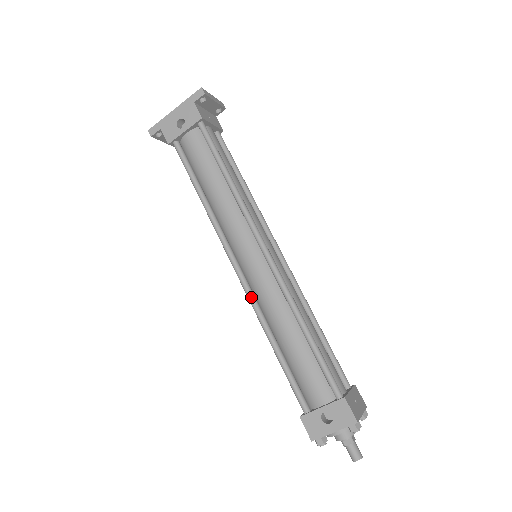
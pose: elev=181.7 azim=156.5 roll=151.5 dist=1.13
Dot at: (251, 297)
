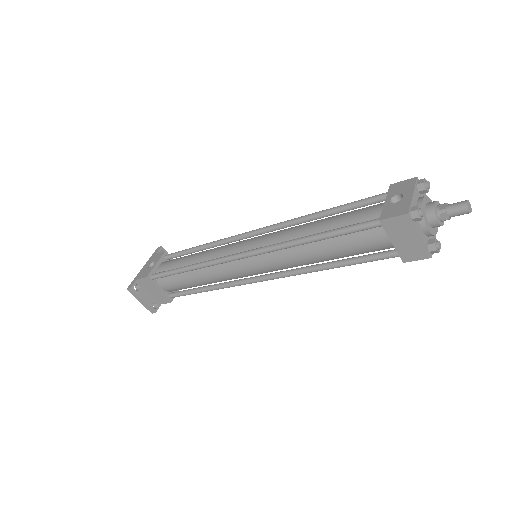
Dot at: (267, 246)
